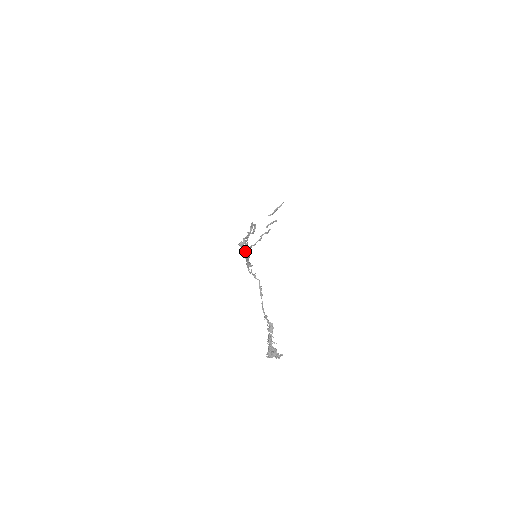
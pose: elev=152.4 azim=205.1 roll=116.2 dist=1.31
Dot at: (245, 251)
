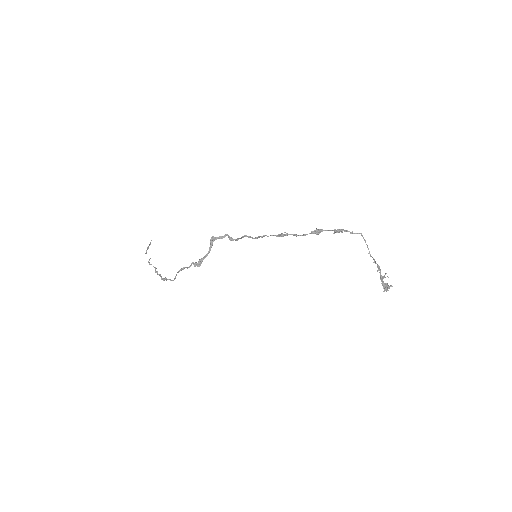
Dot at: occluded
